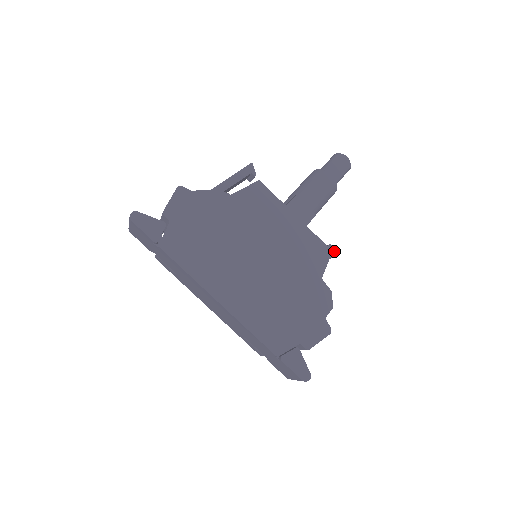
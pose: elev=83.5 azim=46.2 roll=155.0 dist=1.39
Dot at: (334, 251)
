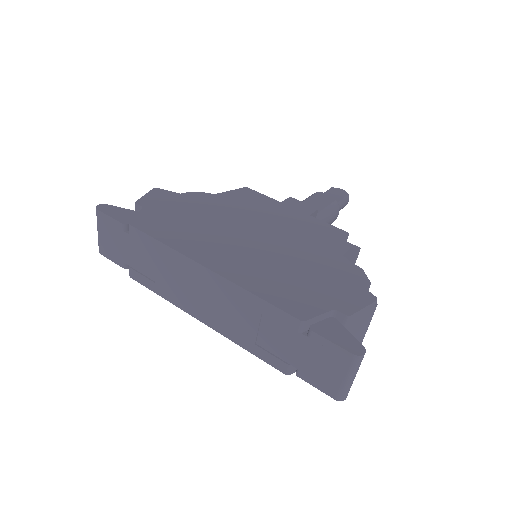
Dot at: (354, 247)
